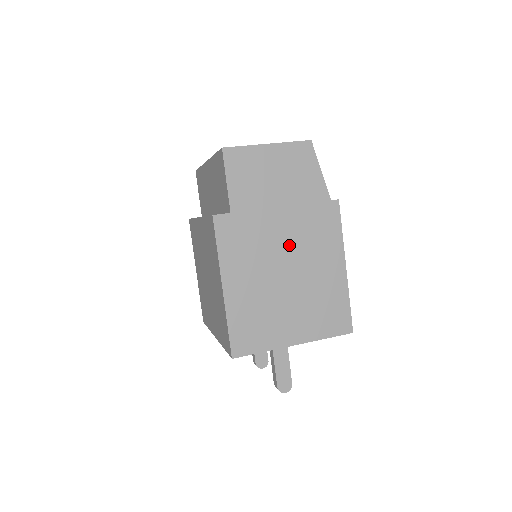
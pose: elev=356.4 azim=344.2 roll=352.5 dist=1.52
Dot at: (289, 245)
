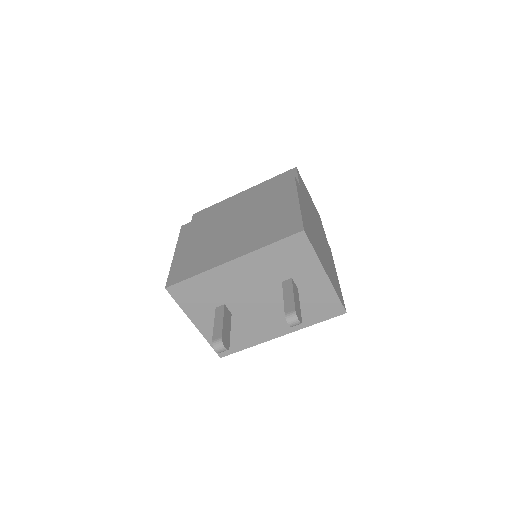
Dot at: (318, 232)
